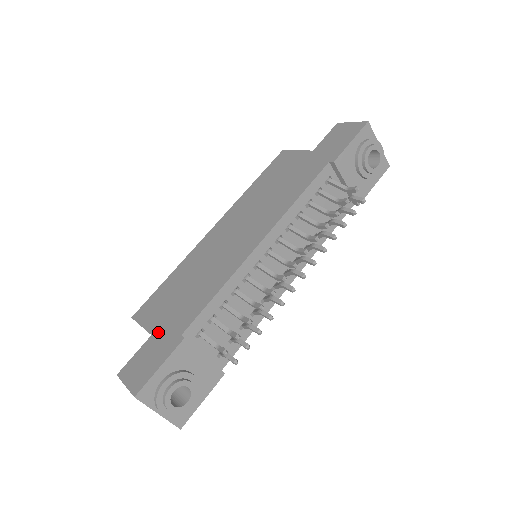
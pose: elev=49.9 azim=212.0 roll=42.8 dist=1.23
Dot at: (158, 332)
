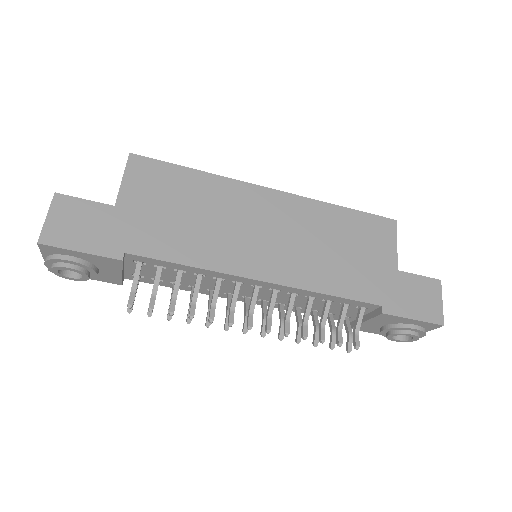
Dot at: (120, 214)
